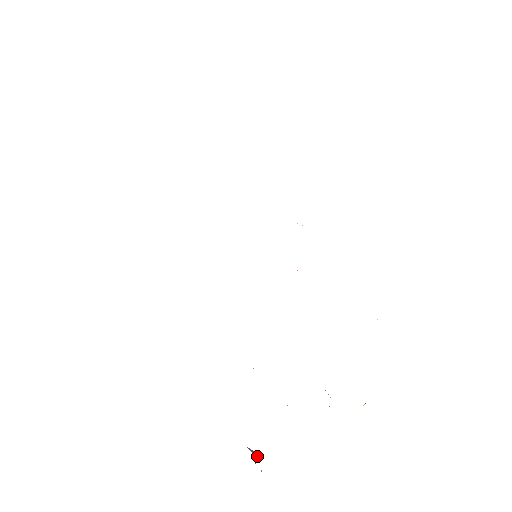
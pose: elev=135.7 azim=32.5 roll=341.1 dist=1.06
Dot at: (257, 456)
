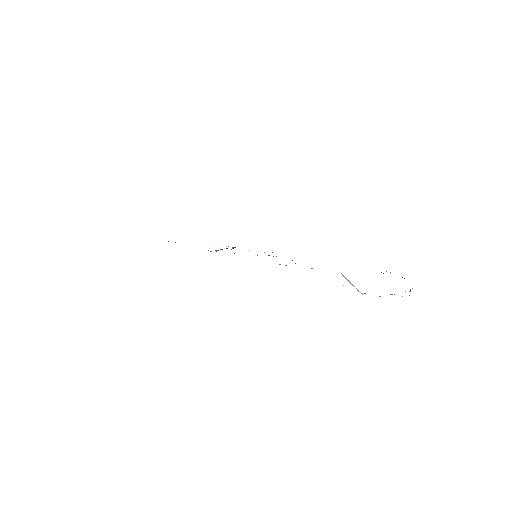
Dot at: occluded
